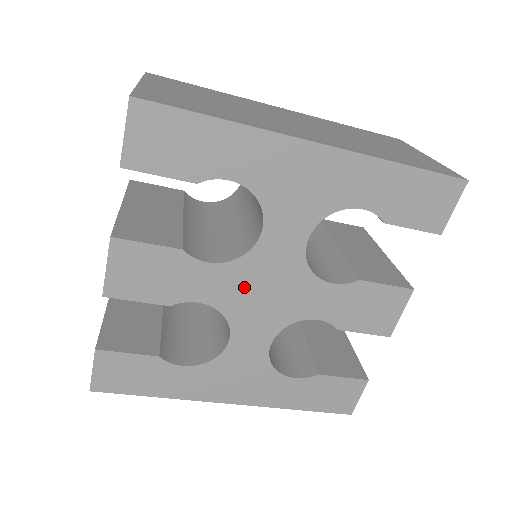
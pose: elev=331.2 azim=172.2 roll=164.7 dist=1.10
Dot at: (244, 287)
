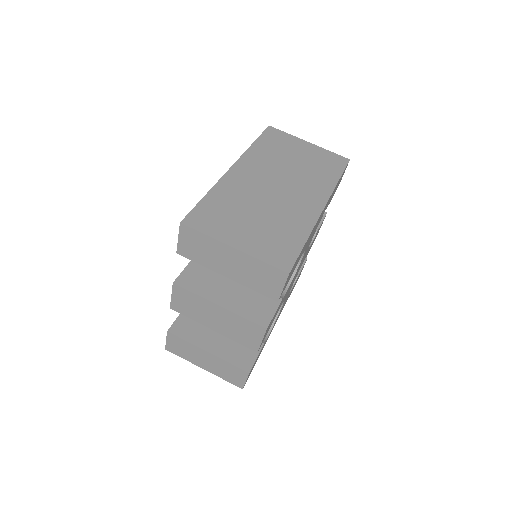
Dot at: occluded
